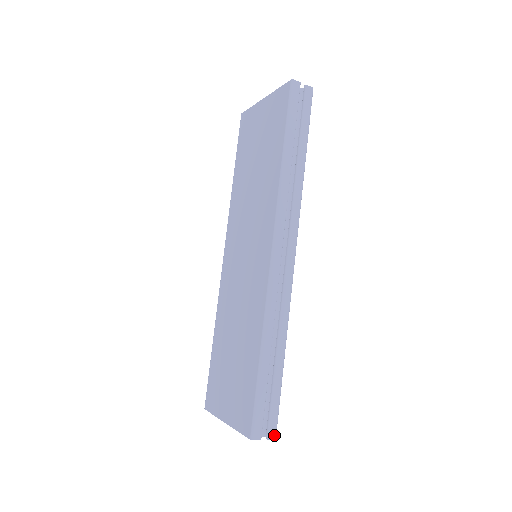
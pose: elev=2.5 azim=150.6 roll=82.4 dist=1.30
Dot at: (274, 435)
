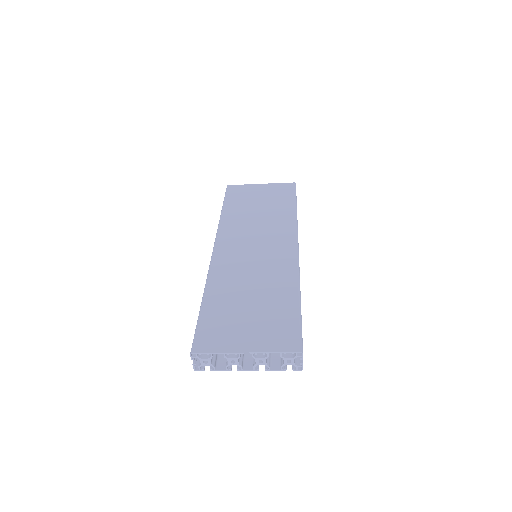
Dot at: occluded
